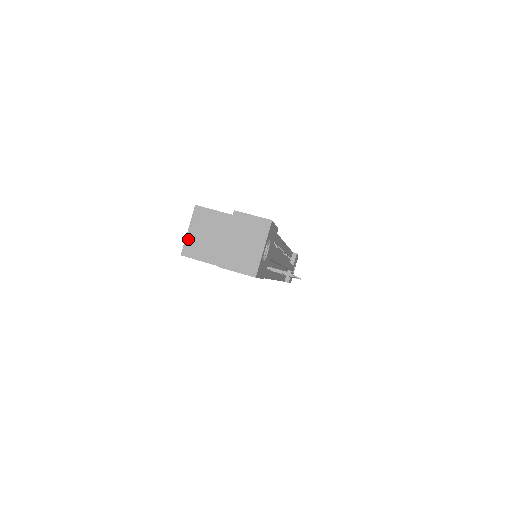
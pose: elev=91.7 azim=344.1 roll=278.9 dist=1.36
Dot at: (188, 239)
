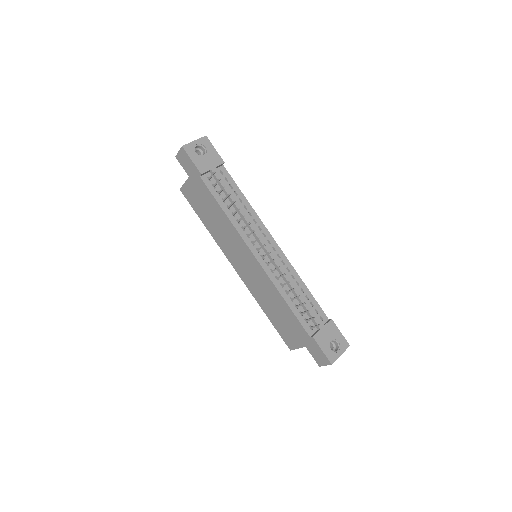
Dot at: occluded
